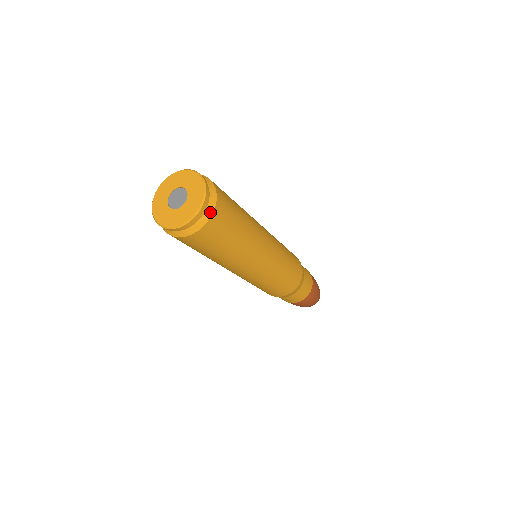
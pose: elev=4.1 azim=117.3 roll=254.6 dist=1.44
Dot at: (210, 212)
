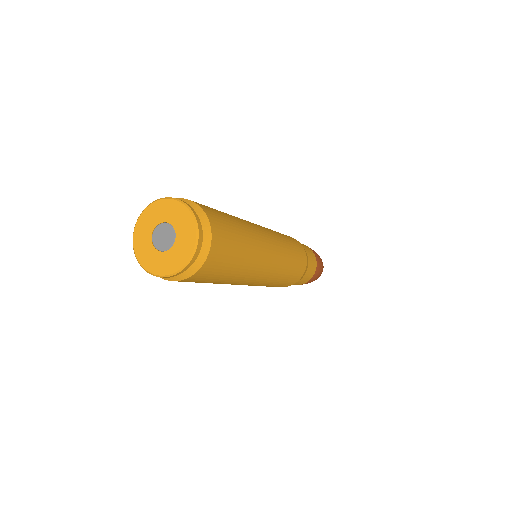
Dot at: (198, 266)
